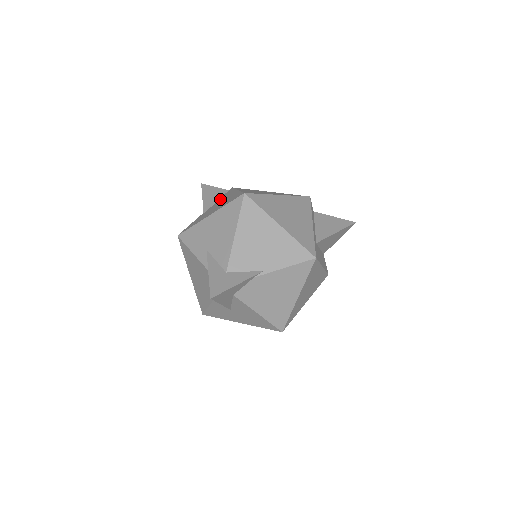
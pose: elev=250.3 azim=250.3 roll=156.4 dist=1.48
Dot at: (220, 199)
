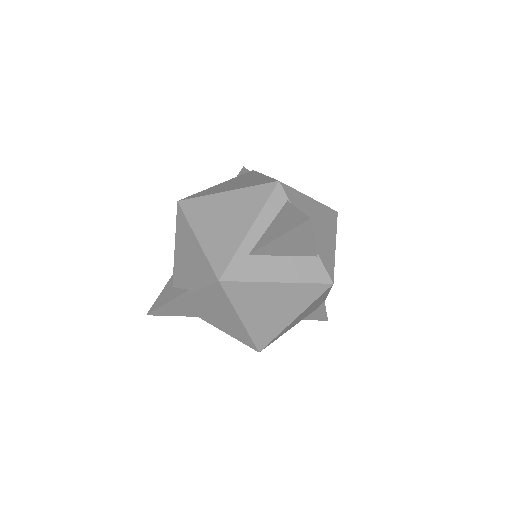
Dot at: occluded
